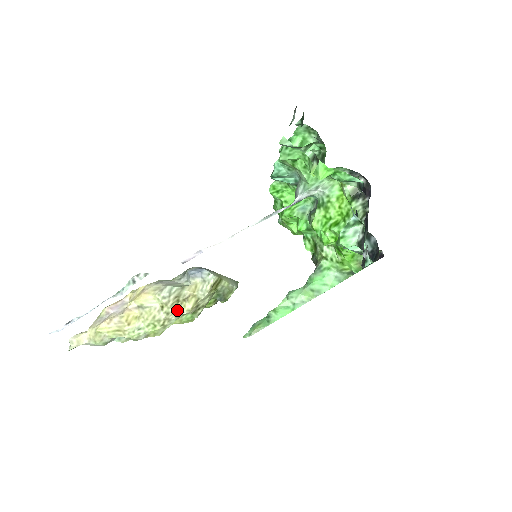
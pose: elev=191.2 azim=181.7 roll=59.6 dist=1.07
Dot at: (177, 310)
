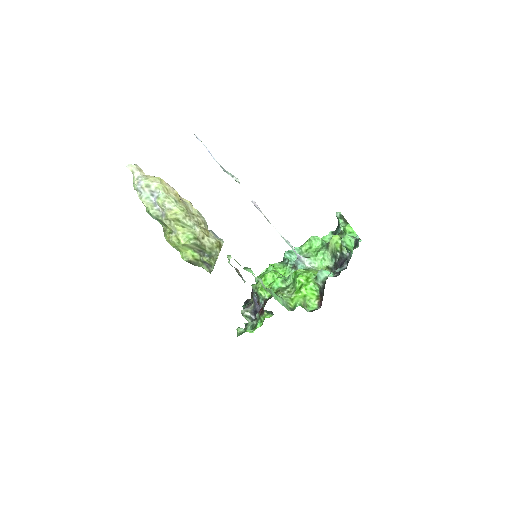
Dot at: (197, 224)
